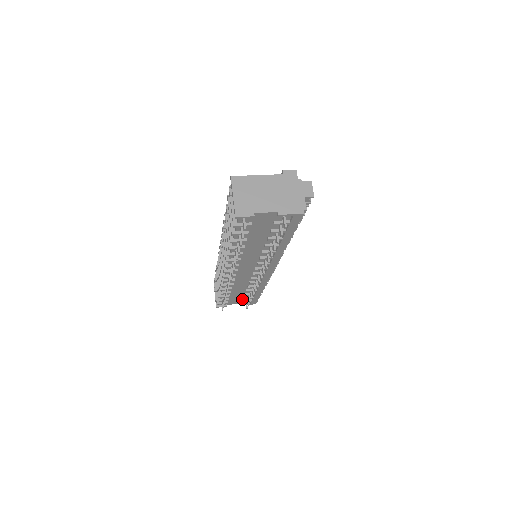
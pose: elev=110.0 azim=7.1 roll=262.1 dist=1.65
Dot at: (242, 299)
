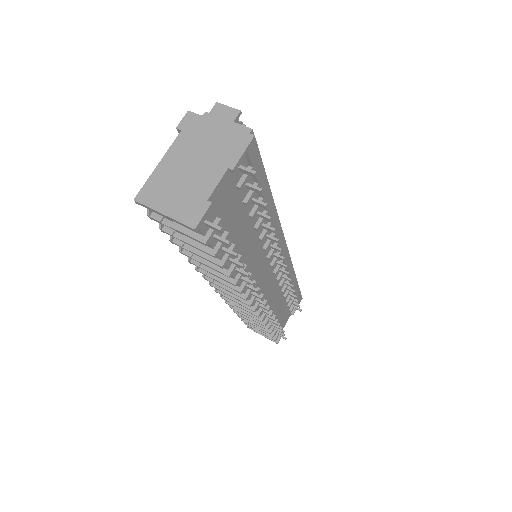
Dot at: (288, 309)
